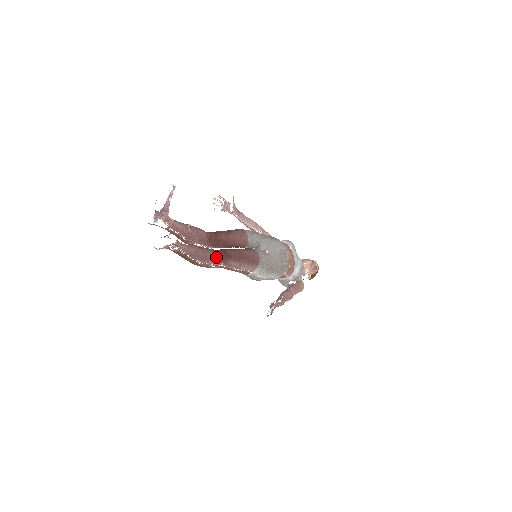
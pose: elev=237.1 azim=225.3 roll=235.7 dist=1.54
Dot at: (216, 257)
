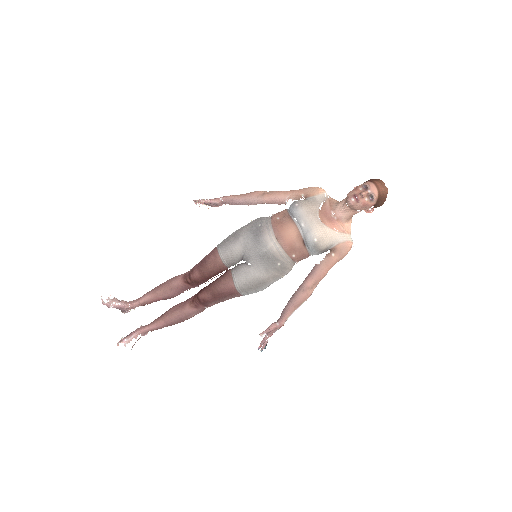
Dot at: (193, 309)
